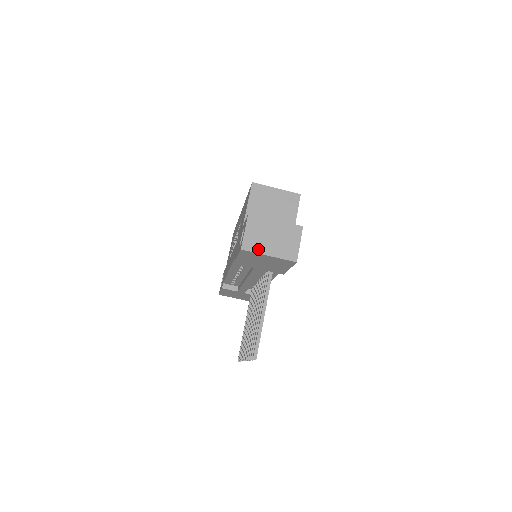
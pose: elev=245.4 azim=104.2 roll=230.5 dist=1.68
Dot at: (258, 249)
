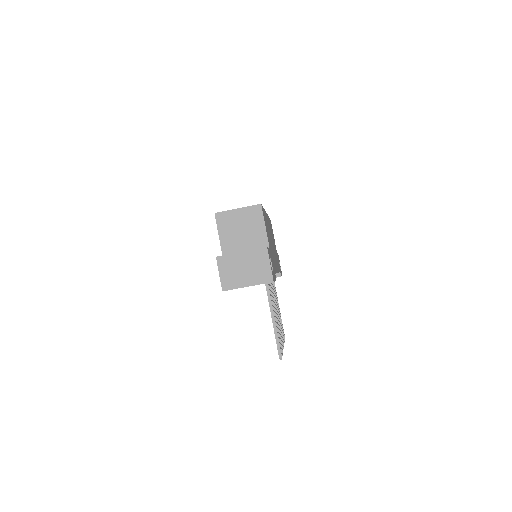
Dot at: (236, 285)
